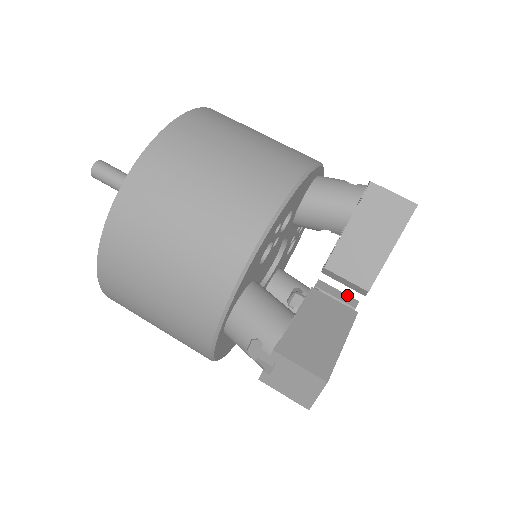
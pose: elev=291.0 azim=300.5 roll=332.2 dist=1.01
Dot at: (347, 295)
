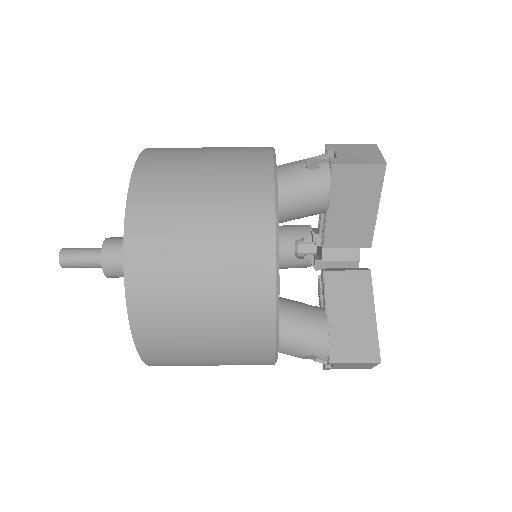
Dot at: occluded
